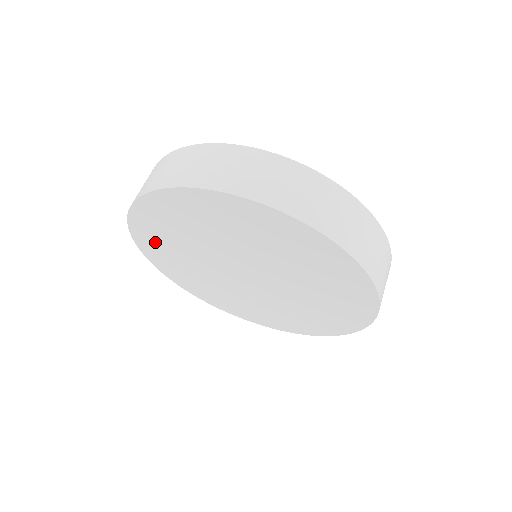
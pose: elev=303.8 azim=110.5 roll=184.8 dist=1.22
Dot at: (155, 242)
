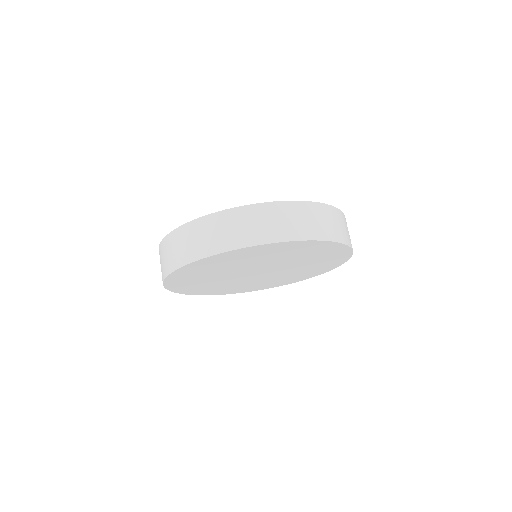
Dot at: (185, 284)
